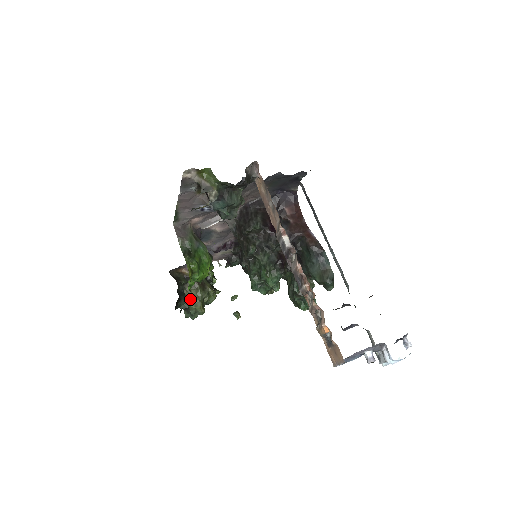
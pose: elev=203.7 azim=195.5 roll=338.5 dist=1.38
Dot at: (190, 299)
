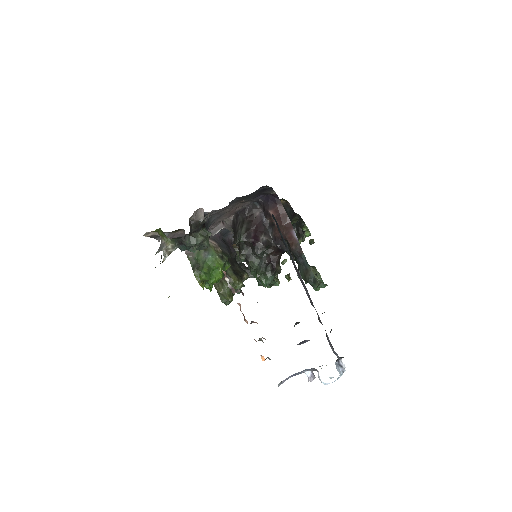
Dot at: (218, 292)
